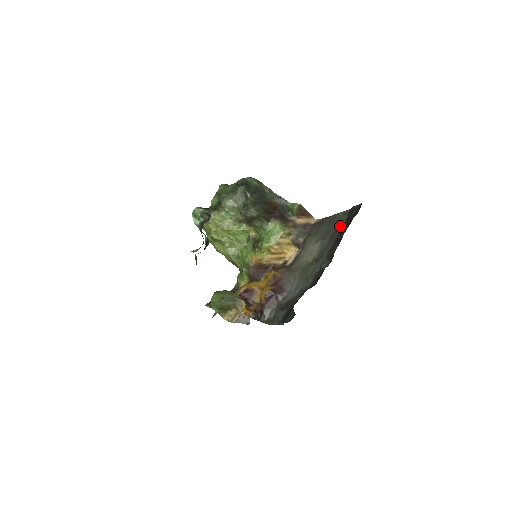
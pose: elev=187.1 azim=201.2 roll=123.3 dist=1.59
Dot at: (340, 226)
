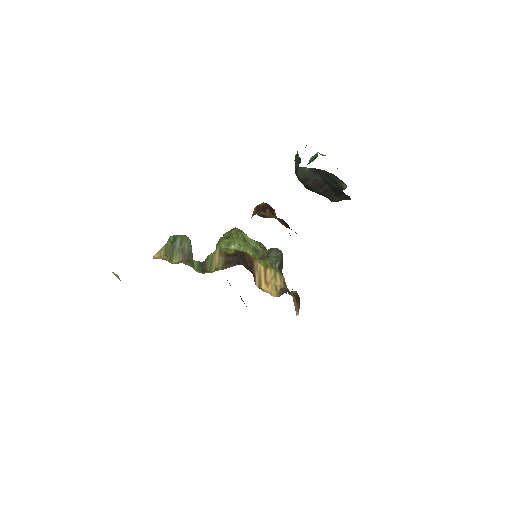
Dot at: occluded
